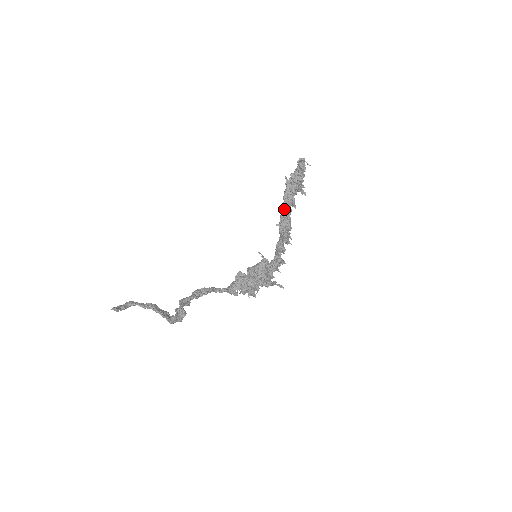
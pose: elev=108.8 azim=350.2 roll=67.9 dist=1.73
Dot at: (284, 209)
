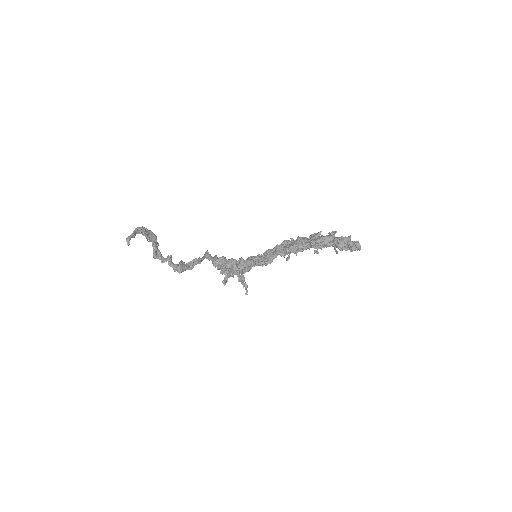
Dot at: (308, 244)
